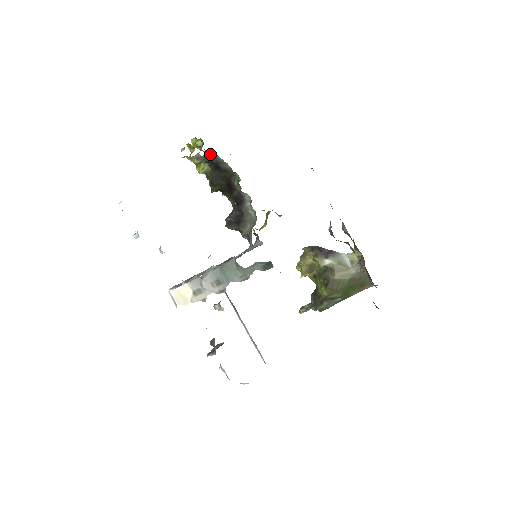
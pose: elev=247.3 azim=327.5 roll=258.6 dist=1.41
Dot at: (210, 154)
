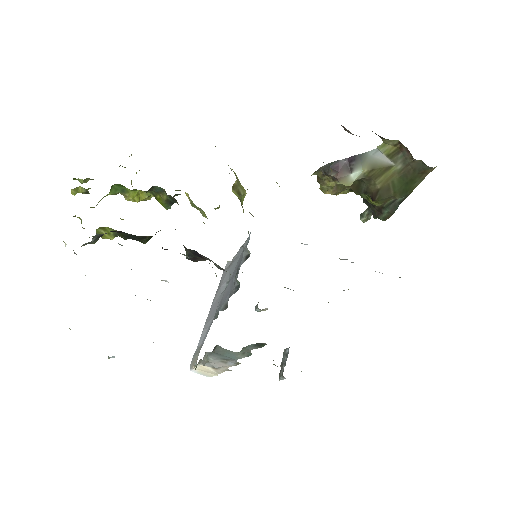
Dot at: (92, 238)
